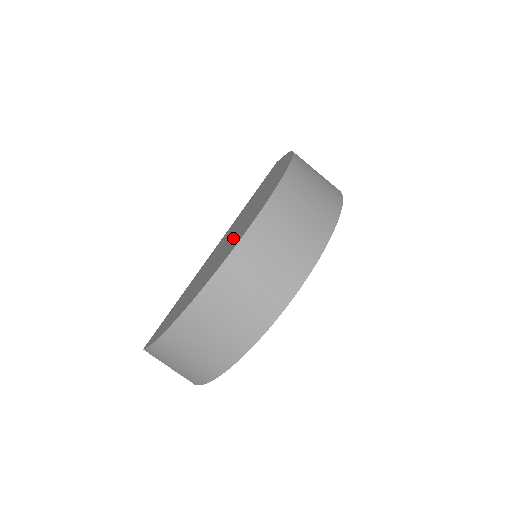
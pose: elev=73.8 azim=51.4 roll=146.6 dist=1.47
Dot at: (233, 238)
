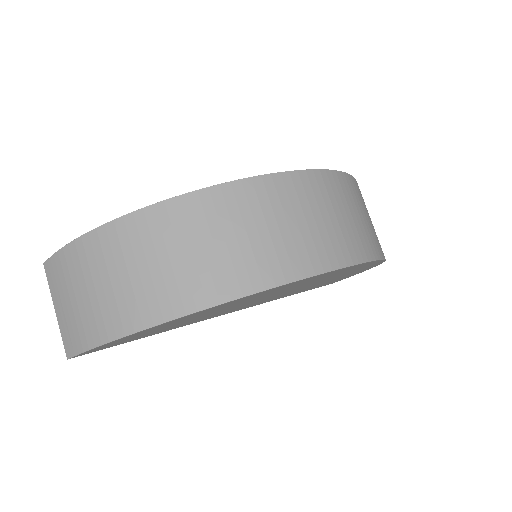
Dot at: occluded
